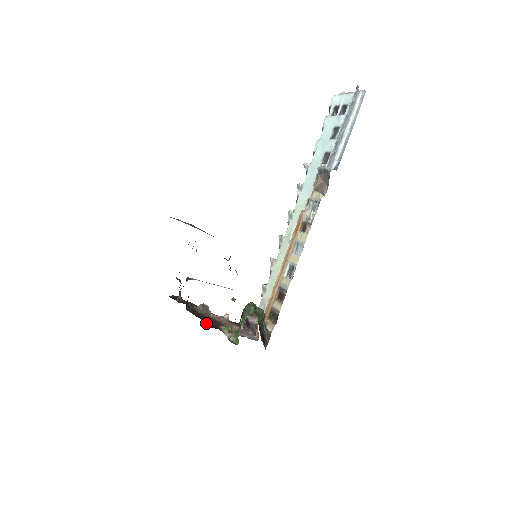
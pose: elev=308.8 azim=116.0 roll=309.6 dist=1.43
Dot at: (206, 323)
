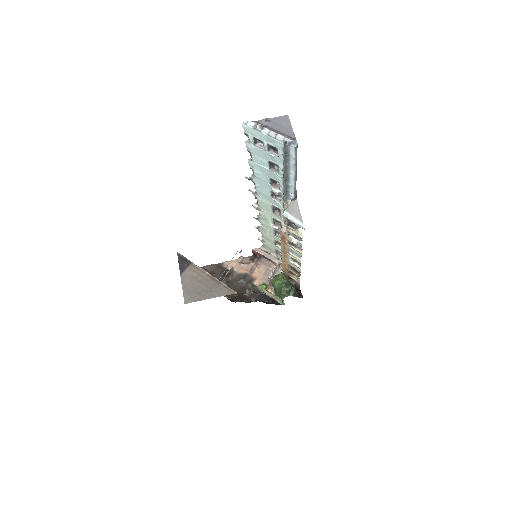
Dot at: (248, 296)
